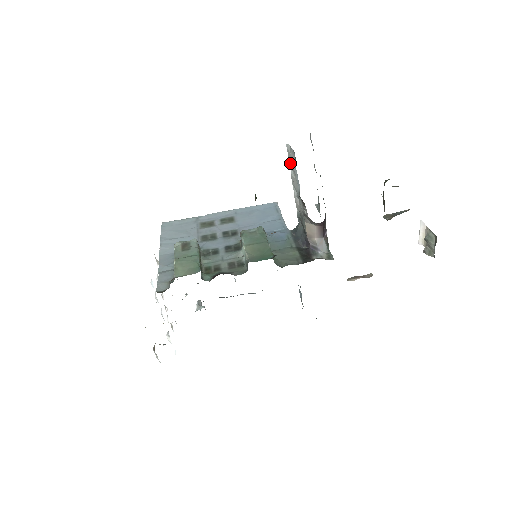
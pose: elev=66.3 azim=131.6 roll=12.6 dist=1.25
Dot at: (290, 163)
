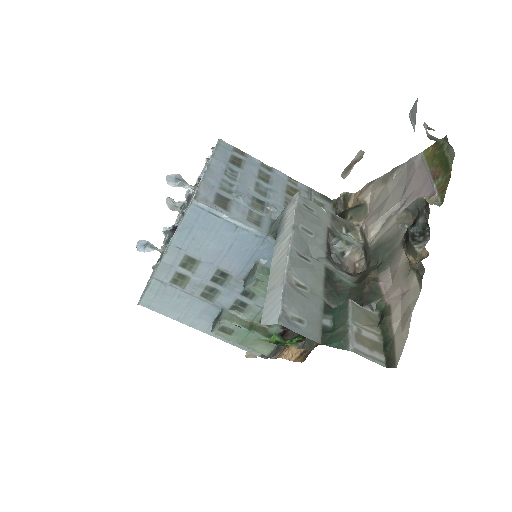
Dot at: occluded
